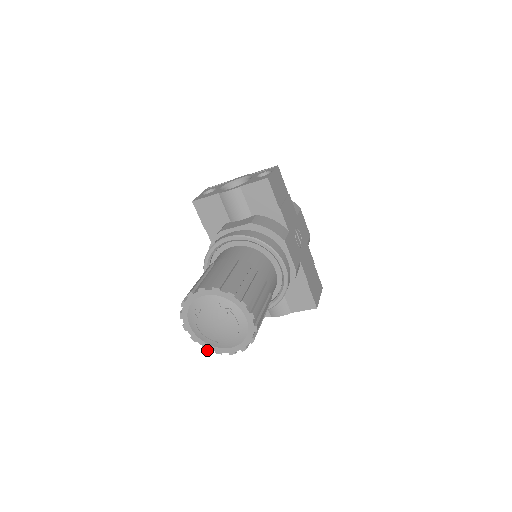
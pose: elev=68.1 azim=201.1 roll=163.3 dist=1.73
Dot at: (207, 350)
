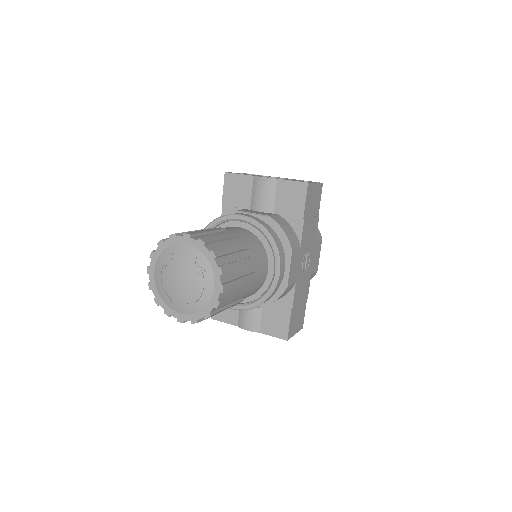
Dot at: (157, 305)
